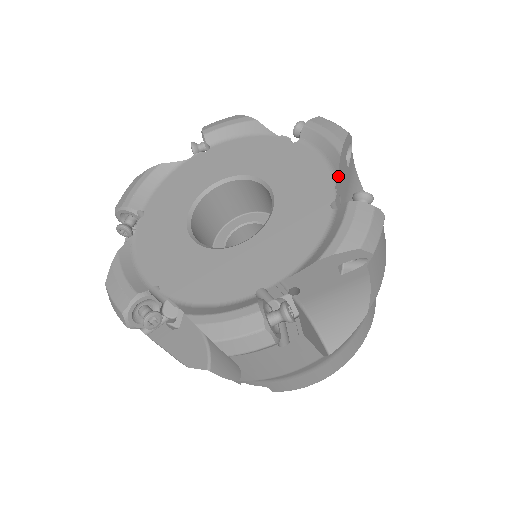
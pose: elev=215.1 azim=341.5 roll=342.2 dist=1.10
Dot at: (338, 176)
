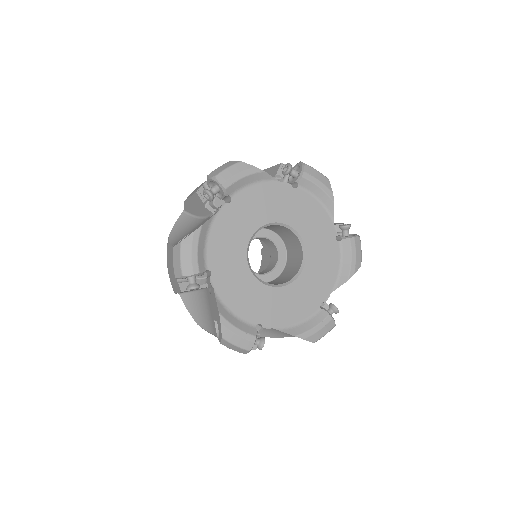
Dot at: (336, 288)
